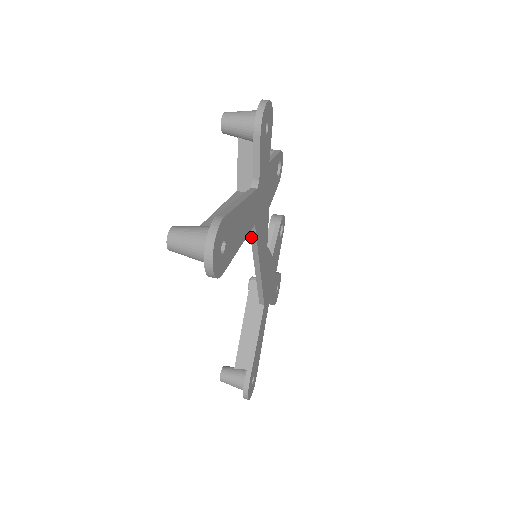
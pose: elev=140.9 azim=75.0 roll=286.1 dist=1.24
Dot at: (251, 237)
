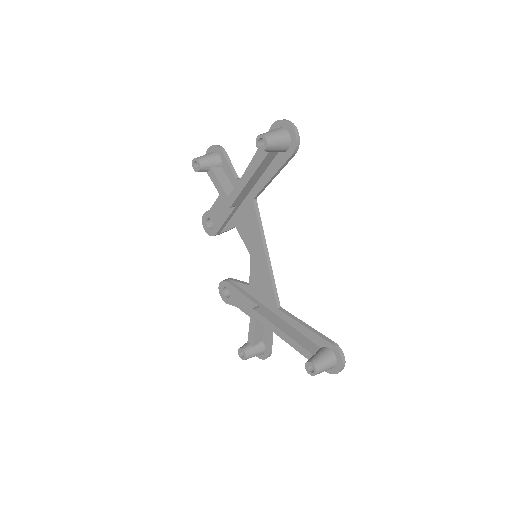
Dot at: (257, 215)
